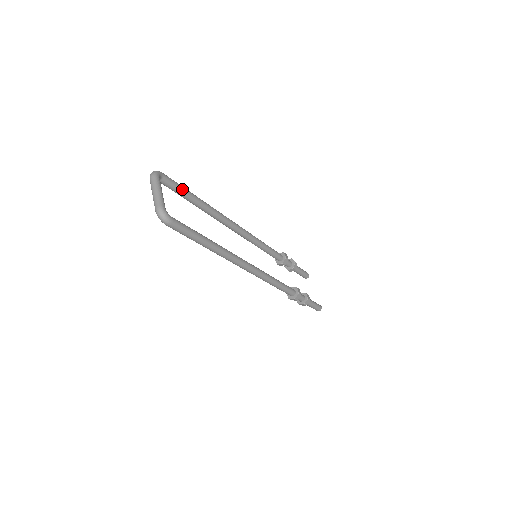
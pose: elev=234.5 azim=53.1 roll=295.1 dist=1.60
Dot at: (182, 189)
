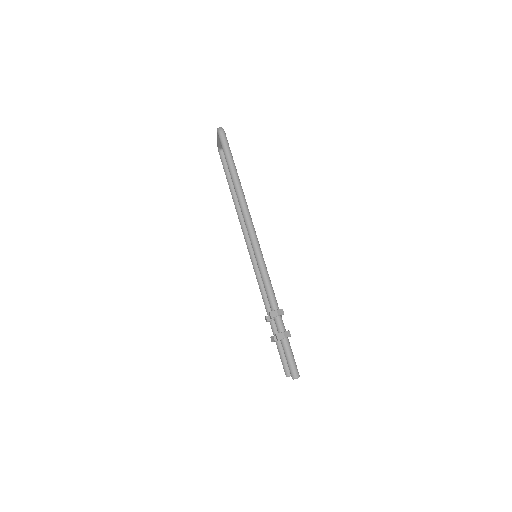
Dot at: occluded
